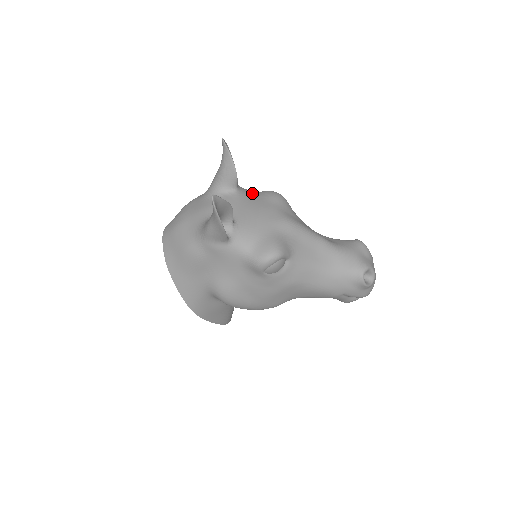
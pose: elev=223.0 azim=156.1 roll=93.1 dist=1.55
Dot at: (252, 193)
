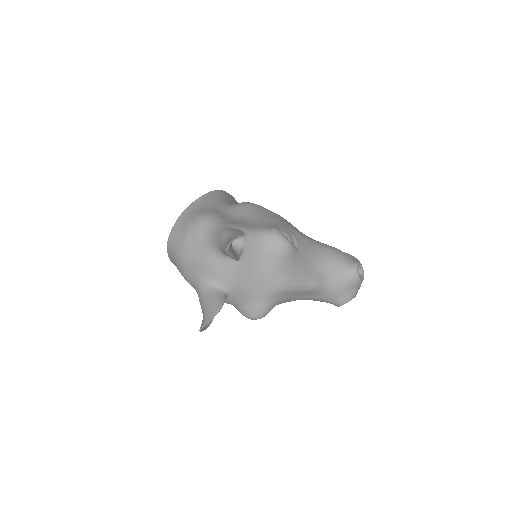
Dot at: (257, 249)
